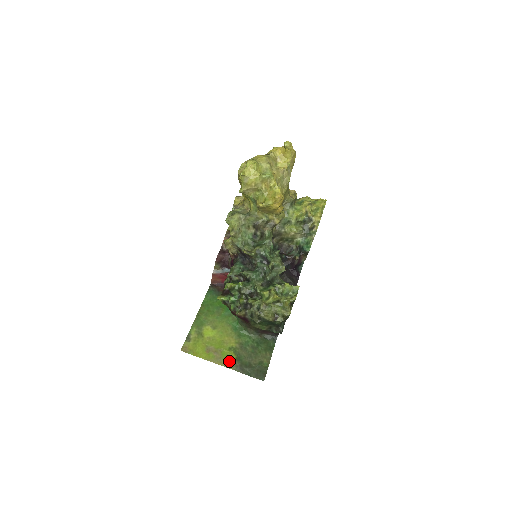
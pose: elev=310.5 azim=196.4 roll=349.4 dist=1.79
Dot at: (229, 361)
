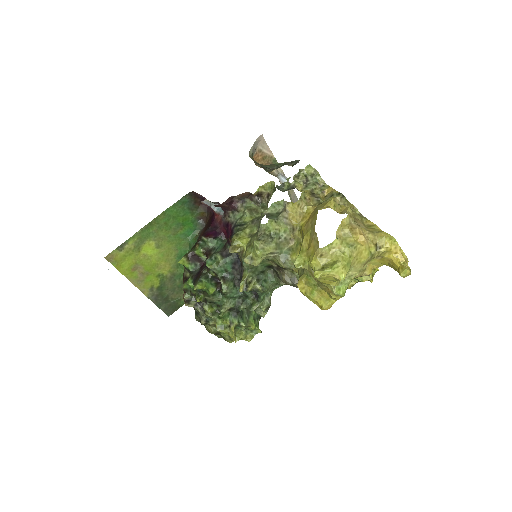
Dot at: (149, 287)
